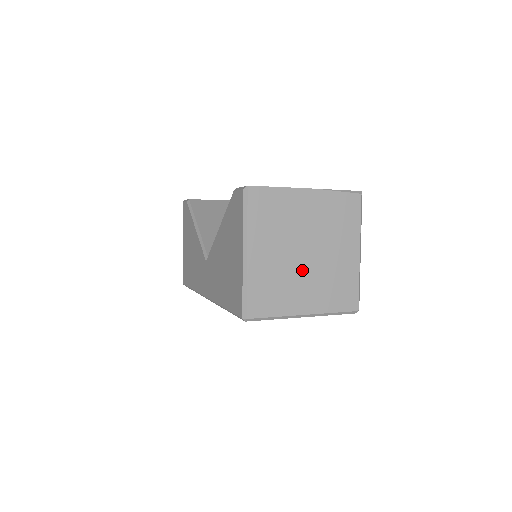
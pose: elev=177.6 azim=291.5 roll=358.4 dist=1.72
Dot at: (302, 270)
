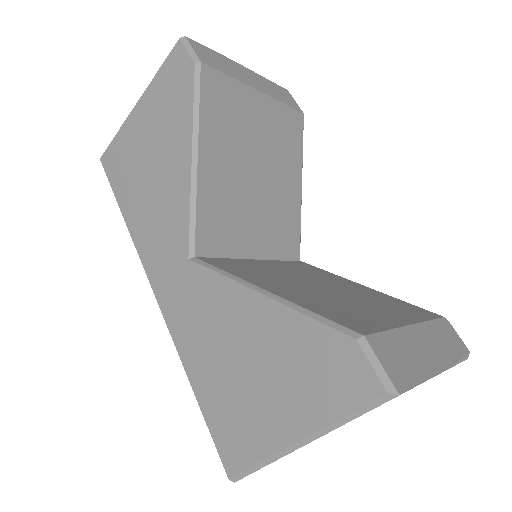
Dot at: occluded
